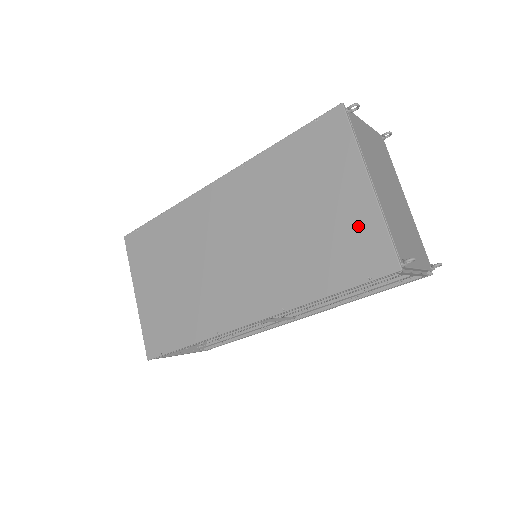
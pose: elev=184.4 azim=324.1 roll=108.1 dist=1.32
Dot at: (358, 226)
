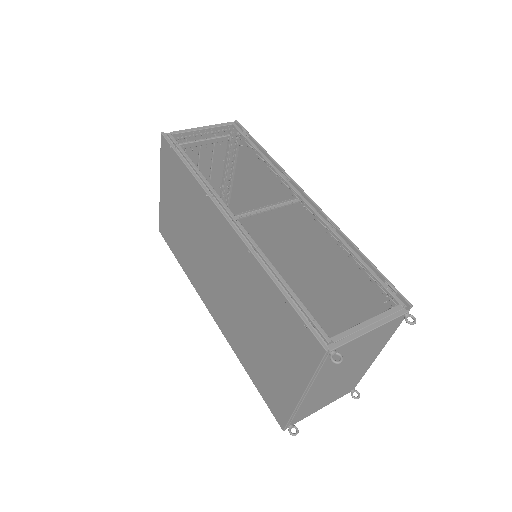
Dot at: (281, 392)
